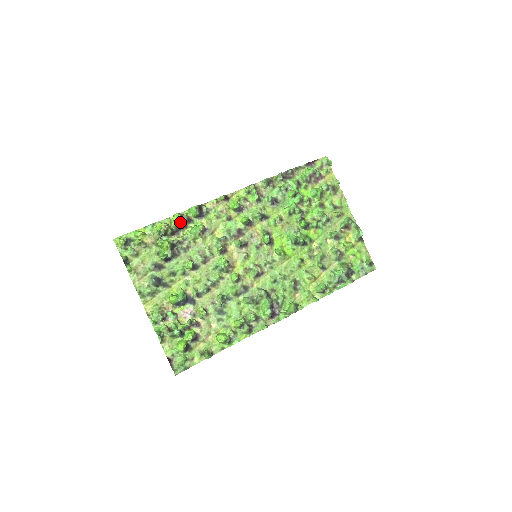
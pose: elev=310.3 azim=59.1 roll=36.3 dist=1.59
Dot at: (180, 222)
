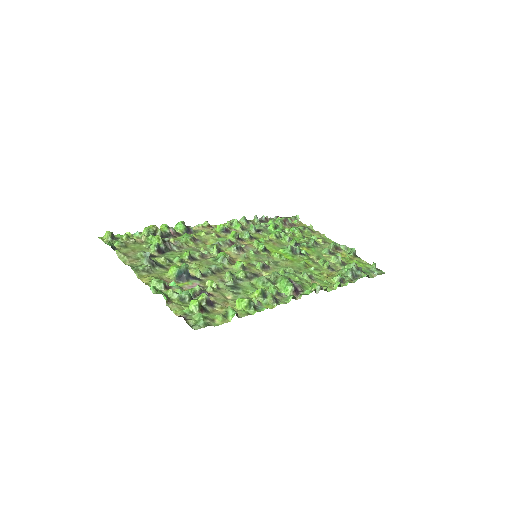
Dot at: (168, 229)
